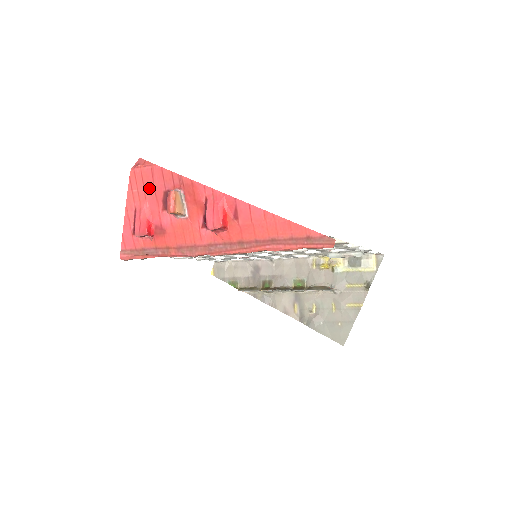
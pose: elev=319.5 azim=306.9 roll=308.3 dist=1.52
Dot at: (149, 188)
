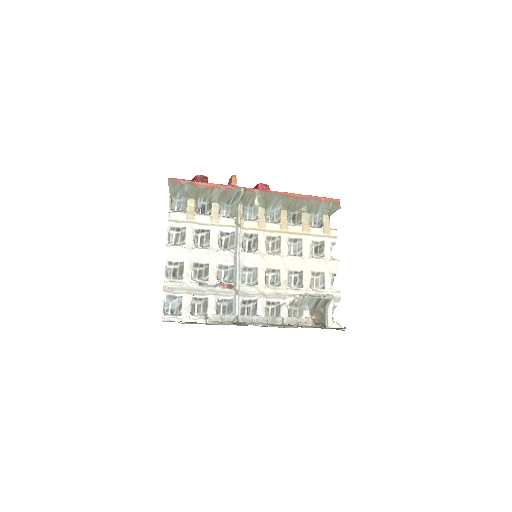
Dot at: occluded
